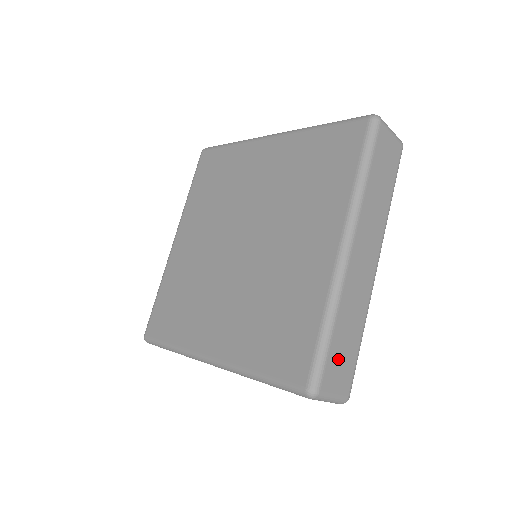
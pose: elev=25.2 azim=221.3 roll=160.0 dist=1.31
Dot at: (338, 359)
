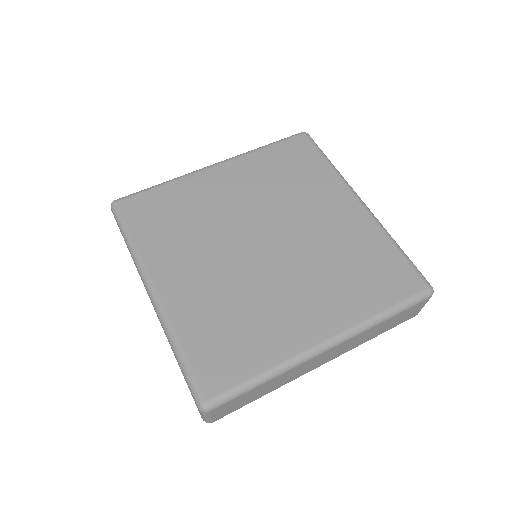
Dot at: (240, 401)
